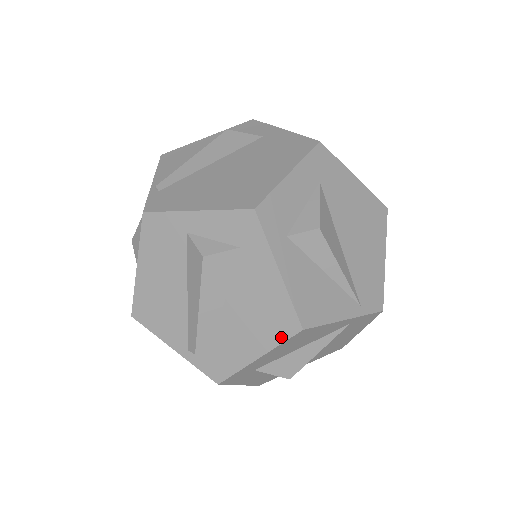
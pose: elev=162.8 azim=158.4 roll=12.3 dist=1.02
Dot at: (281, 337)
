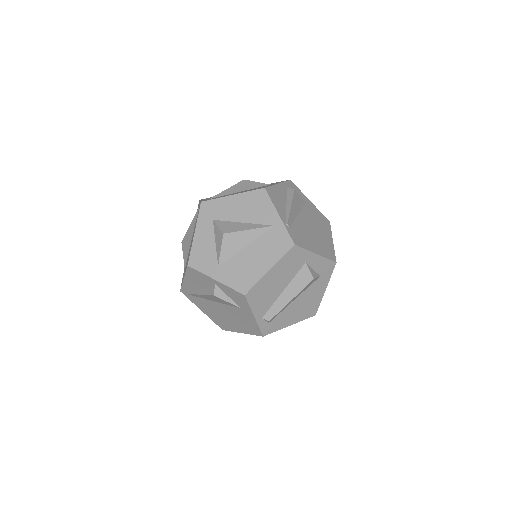
Dot at: (306, 317)
